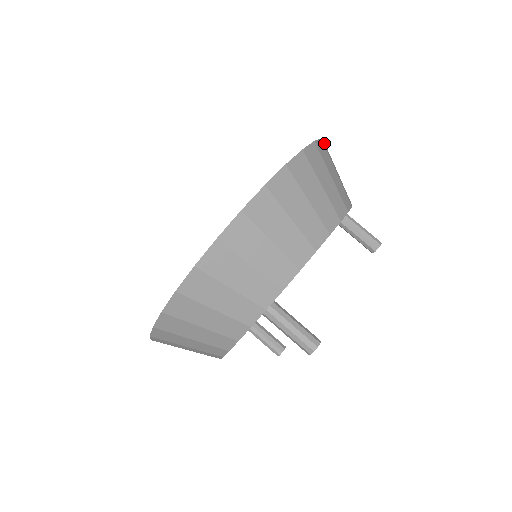
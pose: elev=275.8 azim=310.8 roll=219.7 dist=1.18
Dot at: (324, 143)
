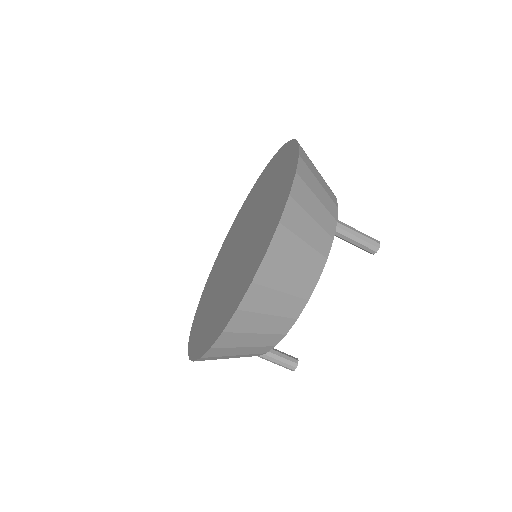
Dot at: (277, 233)
